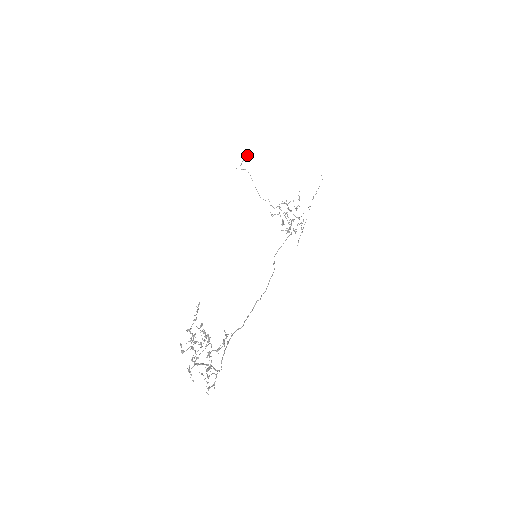
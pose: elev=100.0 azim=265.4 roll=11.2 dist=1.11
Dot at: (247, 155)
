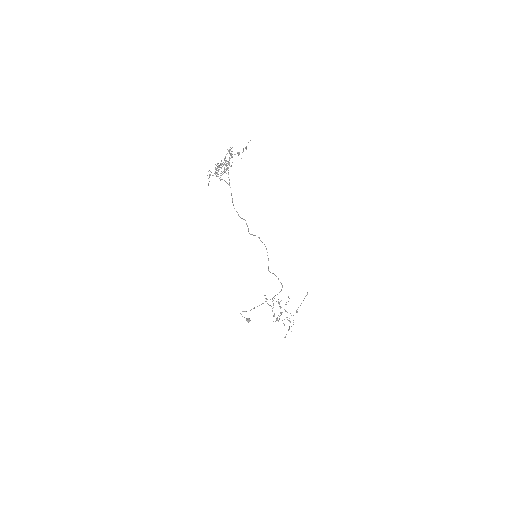
Dot at: (248, 318)
